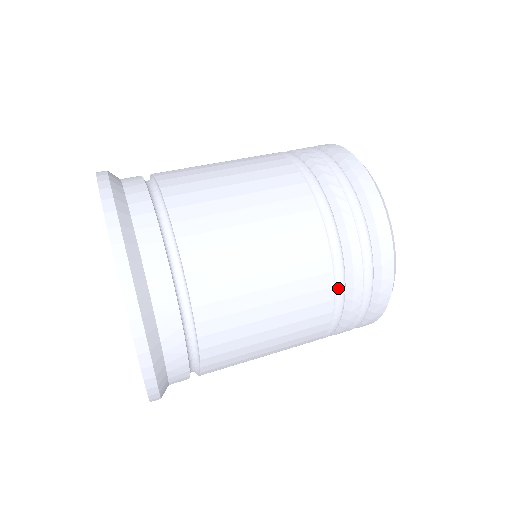
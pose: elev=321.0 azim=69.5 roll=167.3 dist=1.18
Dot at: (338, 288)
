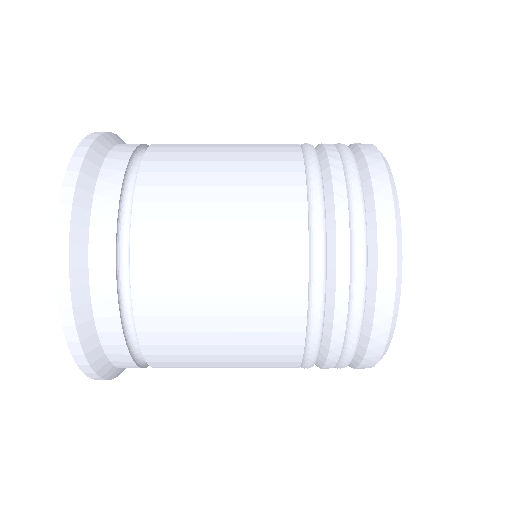
Dot at: (313, 206)
